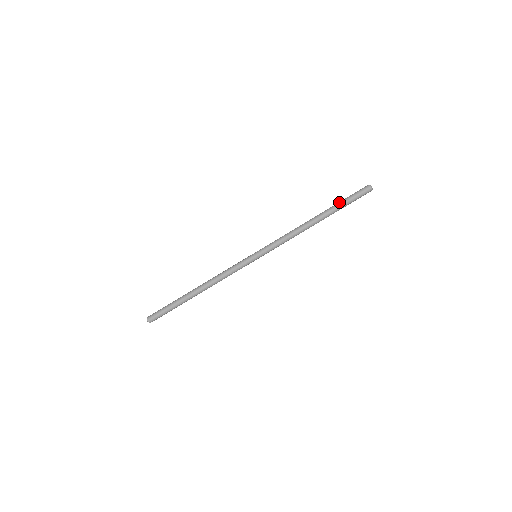
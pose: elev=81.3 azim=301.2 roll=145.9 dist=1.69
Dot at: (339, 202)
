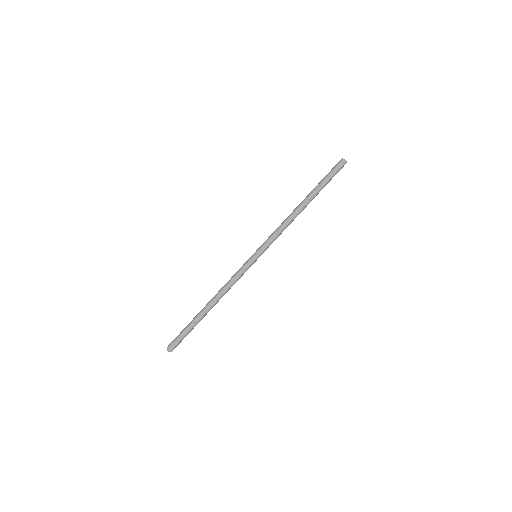
Dot at: (321, 184)
